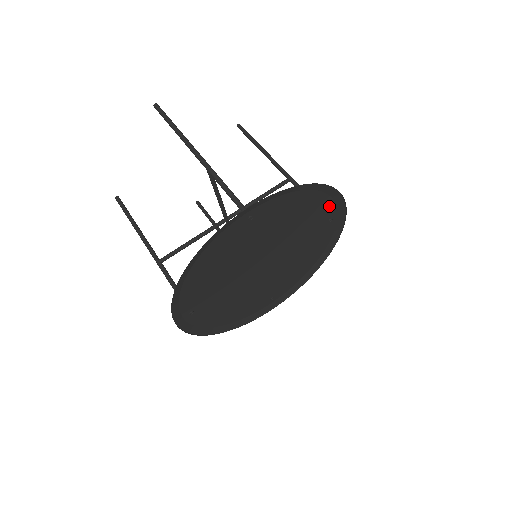
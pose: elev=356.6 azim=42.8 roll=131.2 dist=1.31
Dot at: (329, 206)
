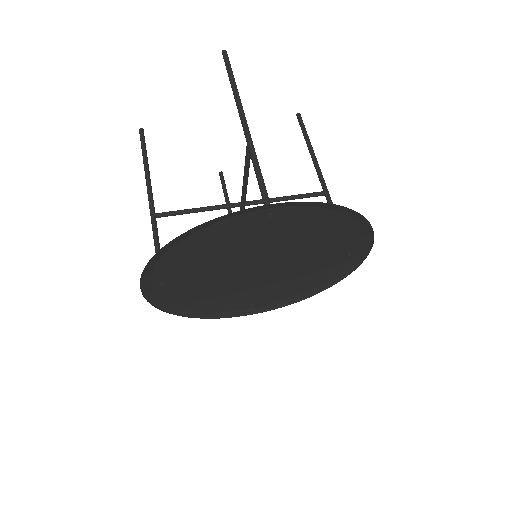
Dot at: (355, 240)
